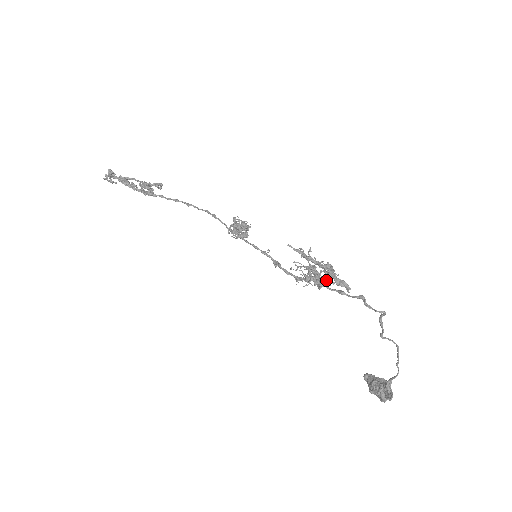
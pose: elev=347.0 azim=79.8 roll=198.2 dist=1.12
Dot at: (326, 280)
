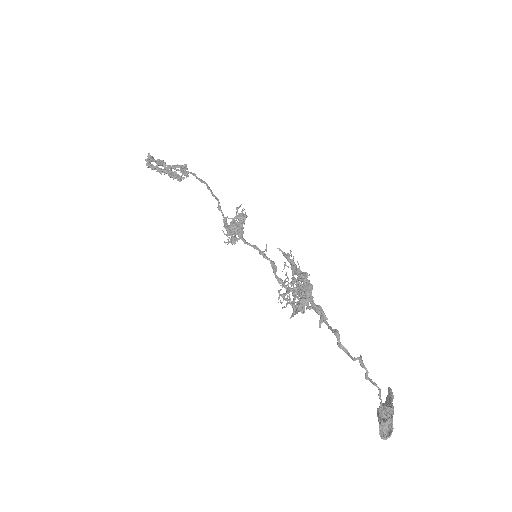
Dot at: (298, 308)
